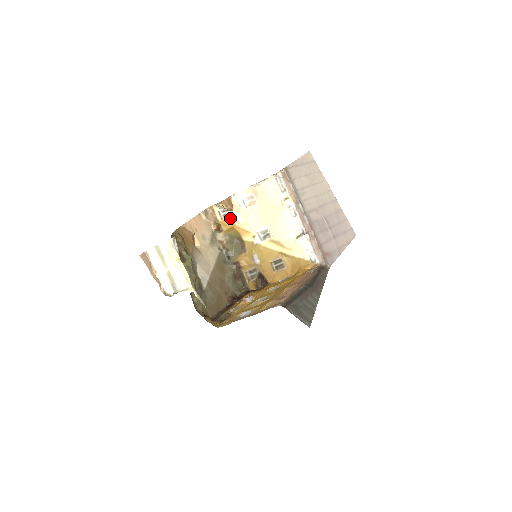
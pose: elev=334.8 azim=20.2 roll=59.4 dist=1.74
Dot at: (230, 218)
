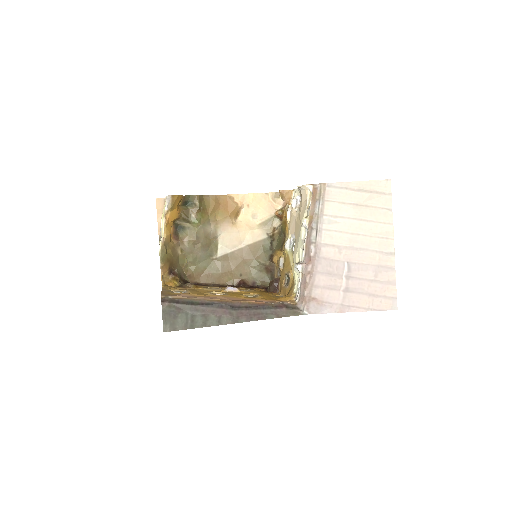
Dot at: occluded
